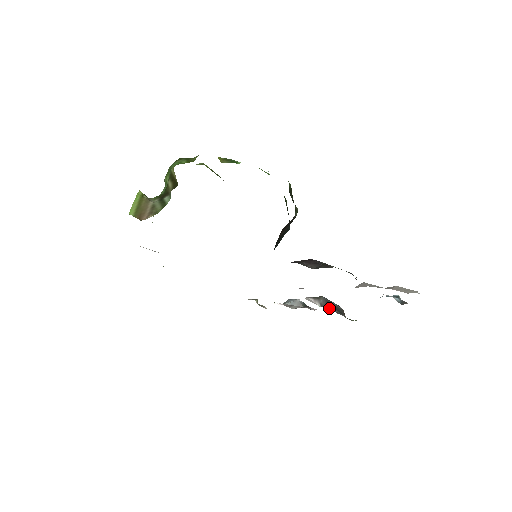
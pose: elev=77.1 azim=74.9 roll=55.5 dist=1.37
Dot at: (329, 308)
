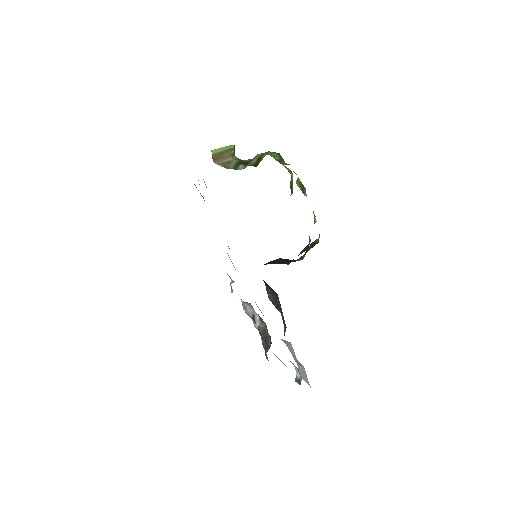
Dot at: (261, 334)
